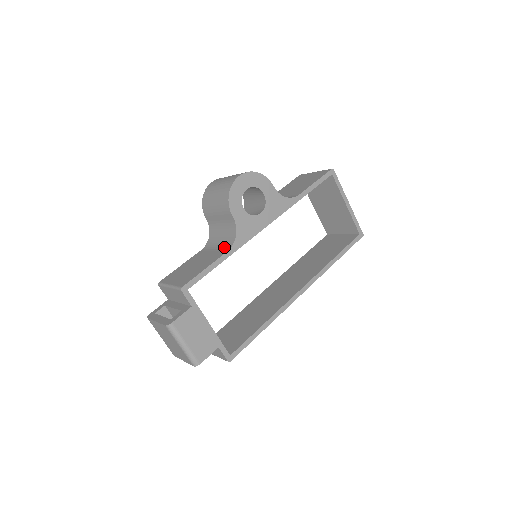
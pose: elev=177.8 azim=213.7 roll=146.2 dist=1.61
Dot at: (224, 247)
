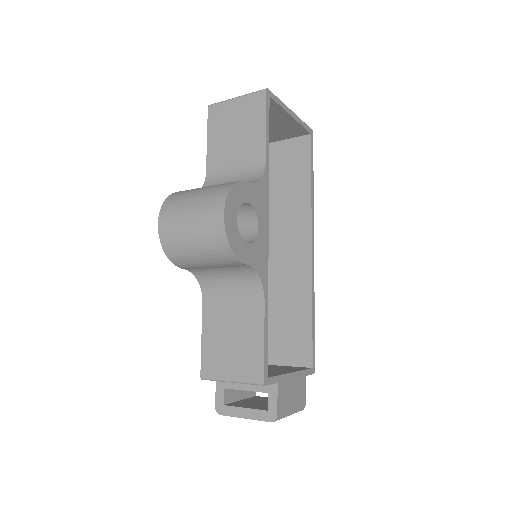
Dot at: (249, 295)
